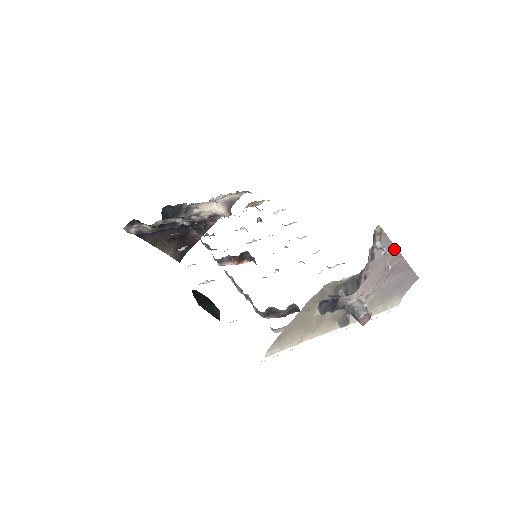
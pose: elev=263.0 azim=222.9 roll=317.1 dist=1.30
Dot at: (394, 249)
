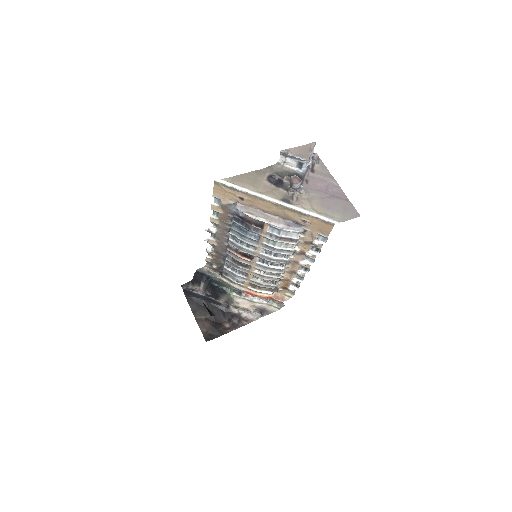
Dot at: (331, 177)
